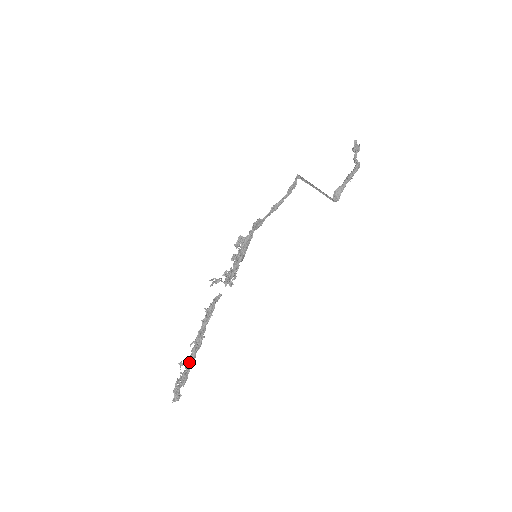
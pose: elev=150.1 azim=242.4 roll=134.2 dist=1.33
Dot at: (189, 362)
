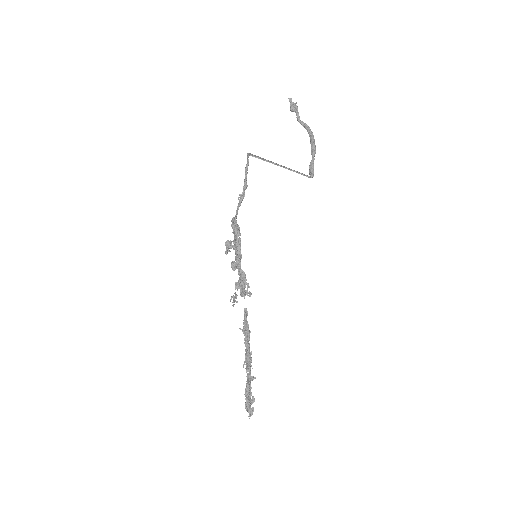
Dot at: (250, 380)
